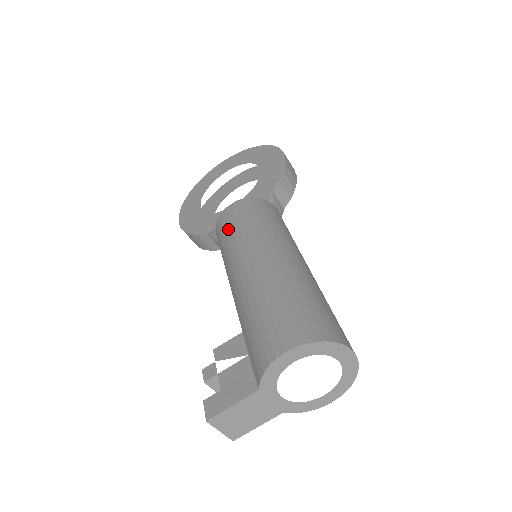
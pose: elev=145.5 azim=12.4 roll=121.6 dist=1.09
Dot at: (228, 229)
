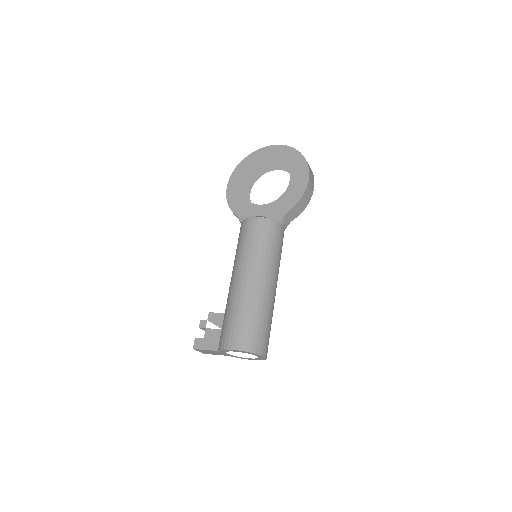
Dot at: (244, 239)
